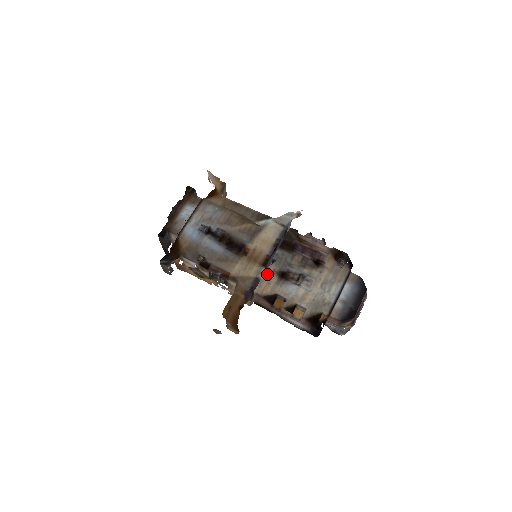
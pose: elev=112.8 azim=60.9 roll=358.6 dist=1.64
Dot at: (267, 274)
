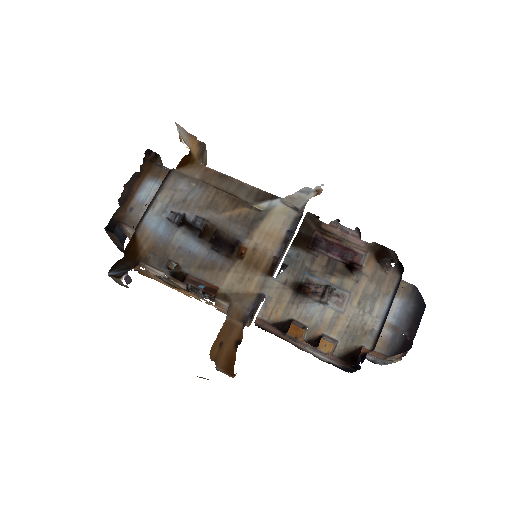
Dot at: (276, 288)
